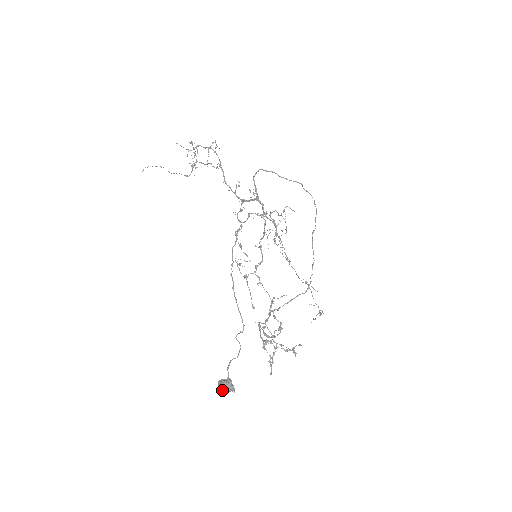
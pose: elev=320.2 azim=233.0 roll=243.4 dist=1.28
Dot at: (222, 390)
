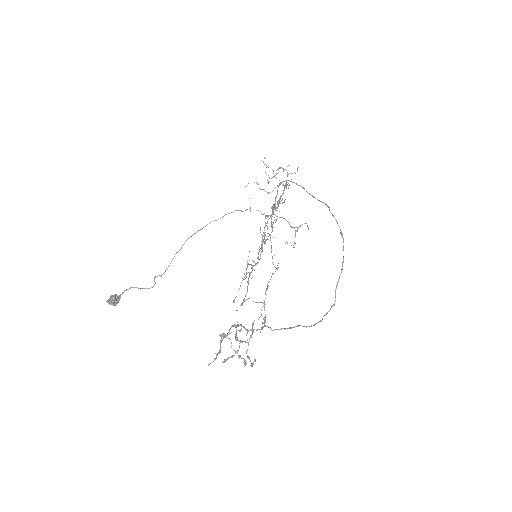
Dot at: (109, 300)
